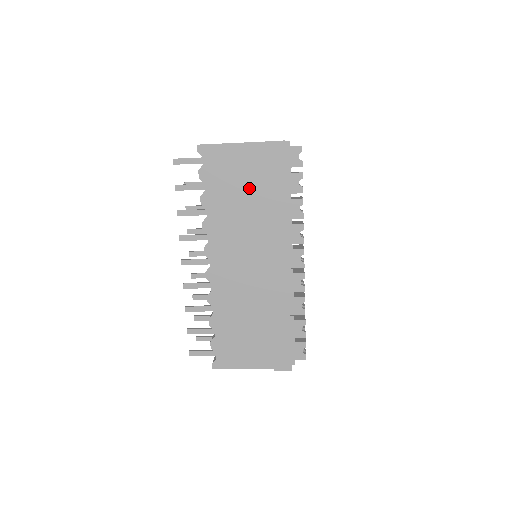
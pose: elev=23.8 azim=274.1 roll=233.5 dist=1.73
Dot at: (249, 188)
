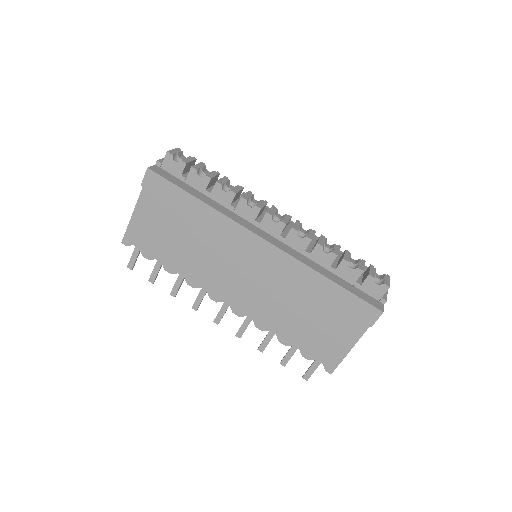
Dot at: (177, 226)
